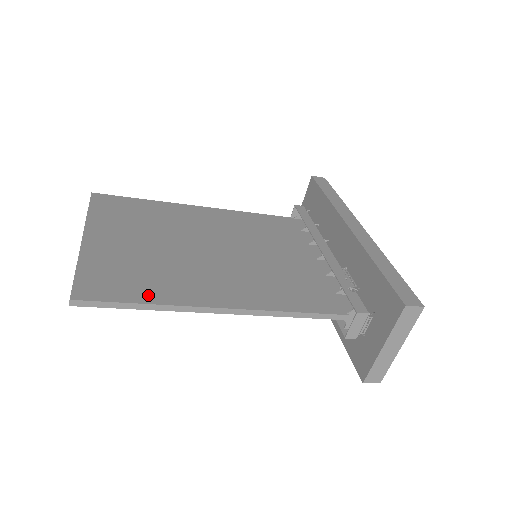
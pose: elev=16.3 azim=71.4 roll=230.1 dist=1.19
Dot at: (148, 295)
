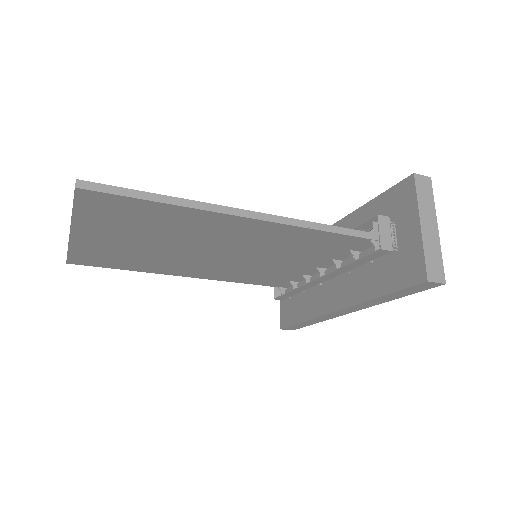
Dot at: occluded
